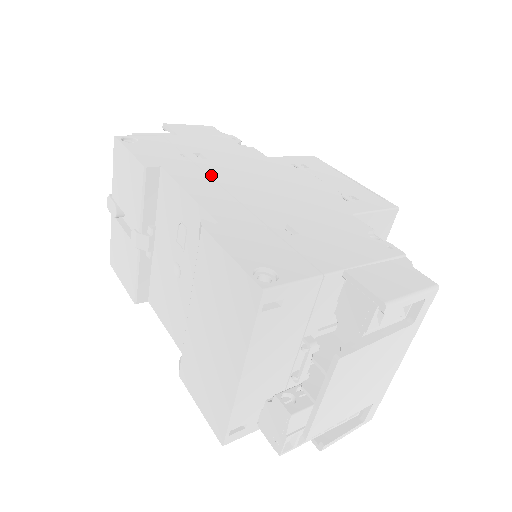
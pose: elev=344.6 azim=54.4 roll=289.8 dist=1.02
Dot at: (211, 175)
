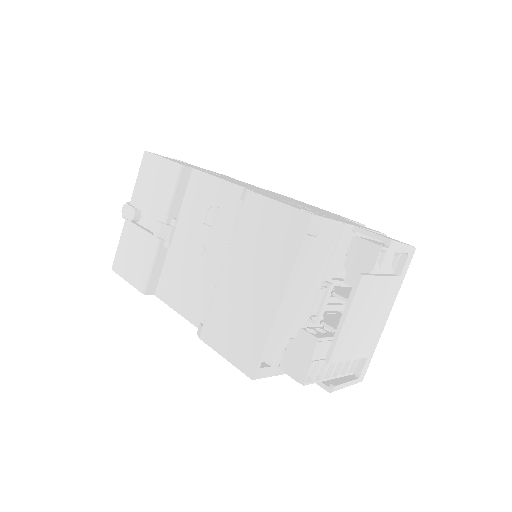
Dot at: (231, 180)
